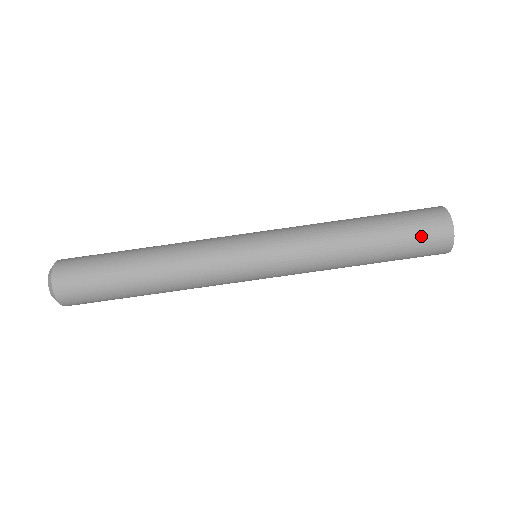
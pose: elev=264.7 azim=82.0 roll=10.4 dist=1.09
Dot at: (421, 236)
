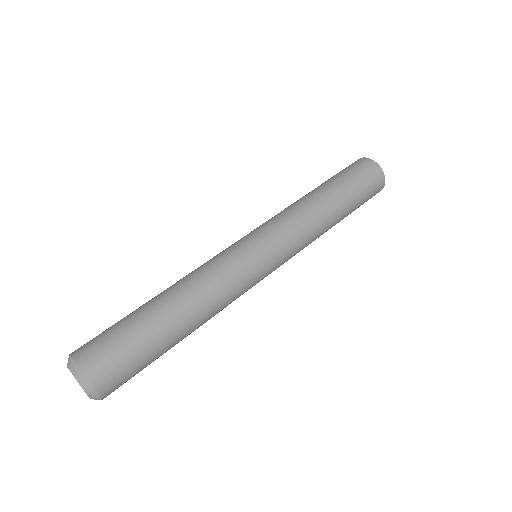
Dot at: (363, 178)
